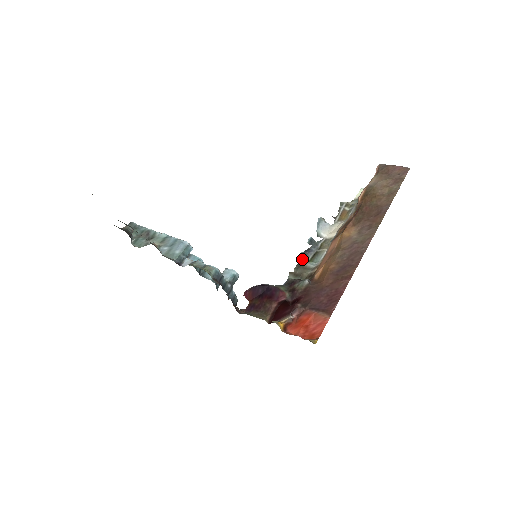
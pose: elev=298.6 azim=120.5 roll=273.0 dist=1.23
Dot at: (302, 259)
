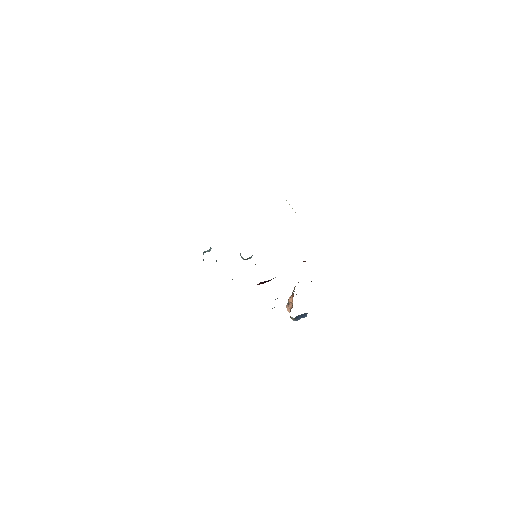
Dot at: occluded
